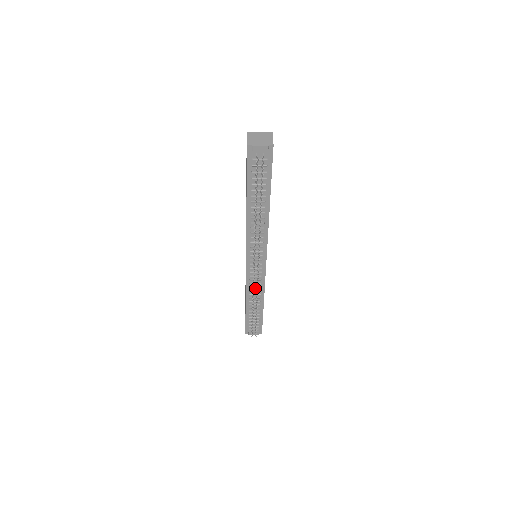
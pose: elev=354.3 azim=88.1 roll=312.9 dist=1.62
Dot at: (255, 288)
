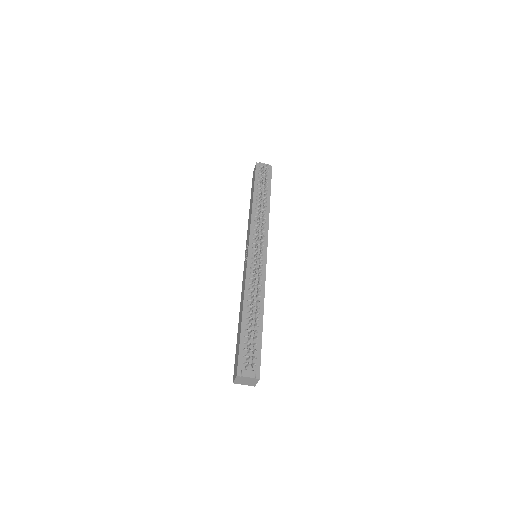
Dot at: (255, 287)
